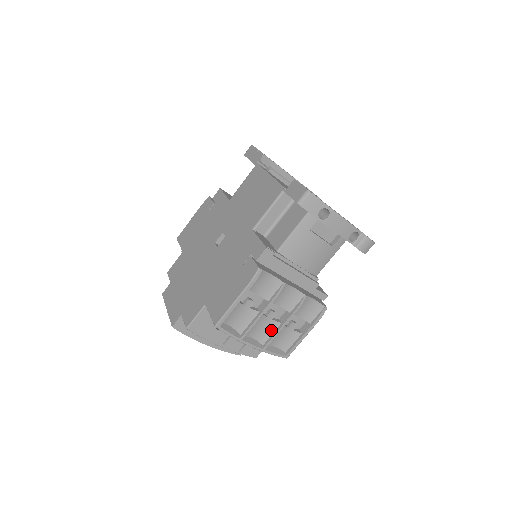
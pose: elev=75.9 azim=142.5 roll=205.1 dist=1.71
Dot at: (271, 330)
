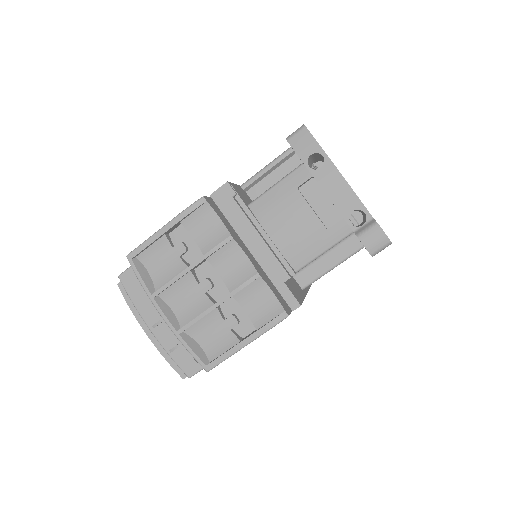
Dot at: (199, 309)
